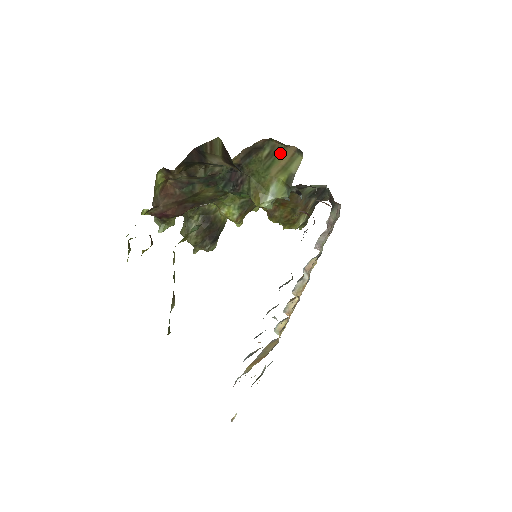
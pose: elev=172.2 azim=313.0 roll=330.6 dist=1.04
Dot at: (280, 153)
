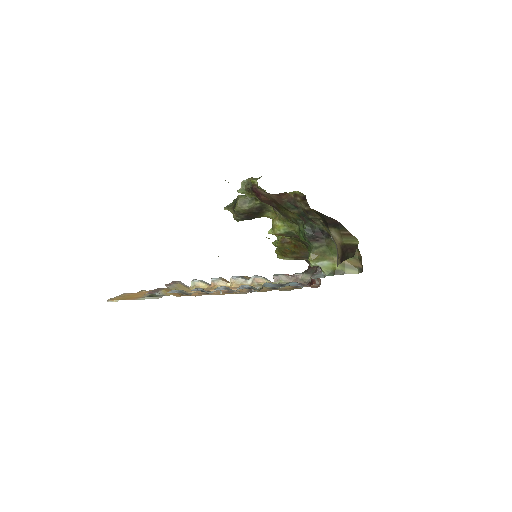
Dot at: (352, 258)
